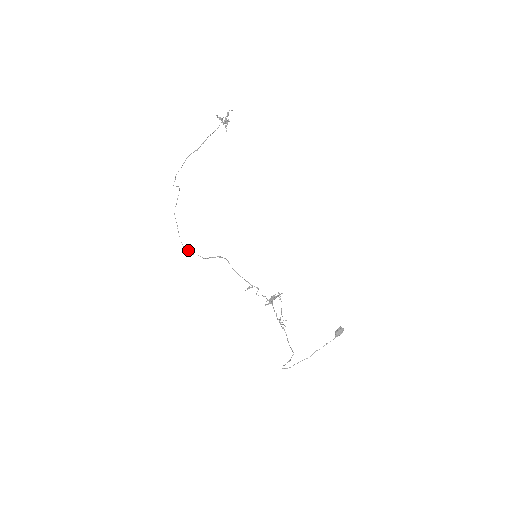
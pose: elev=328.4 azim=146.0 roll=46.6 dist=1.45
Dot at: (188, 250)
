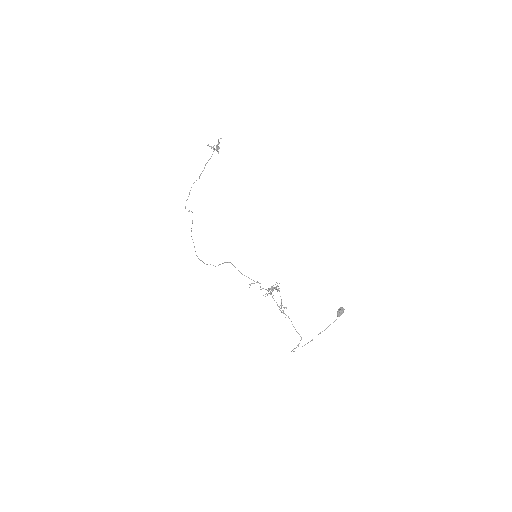
Dot at: (203, 262)
